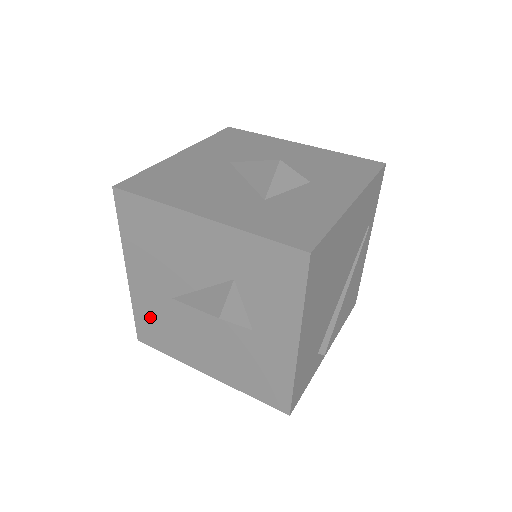
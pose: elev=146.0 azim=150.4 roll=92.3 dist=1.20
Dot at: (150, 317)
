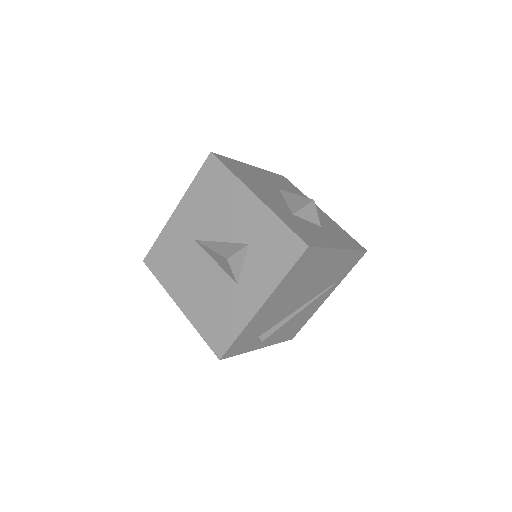
Dot at: (167, 247)
